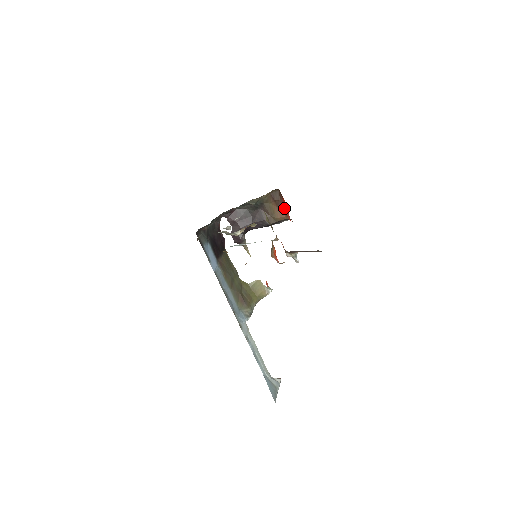
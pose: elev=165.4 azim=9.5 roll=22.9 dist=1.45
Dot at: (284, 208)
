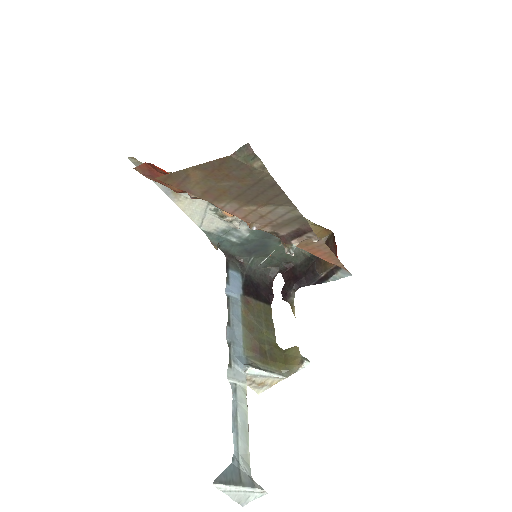
Dot at: (335, 252)
